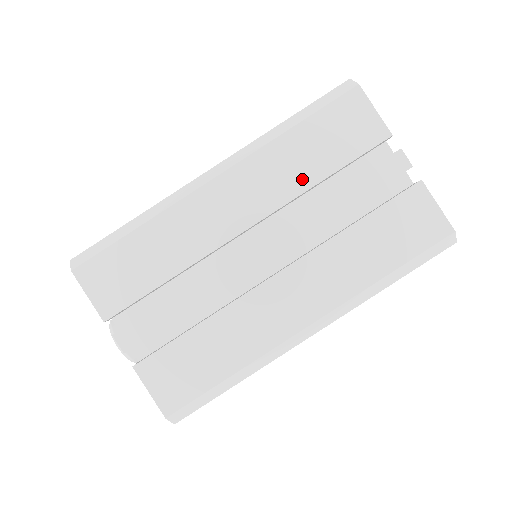
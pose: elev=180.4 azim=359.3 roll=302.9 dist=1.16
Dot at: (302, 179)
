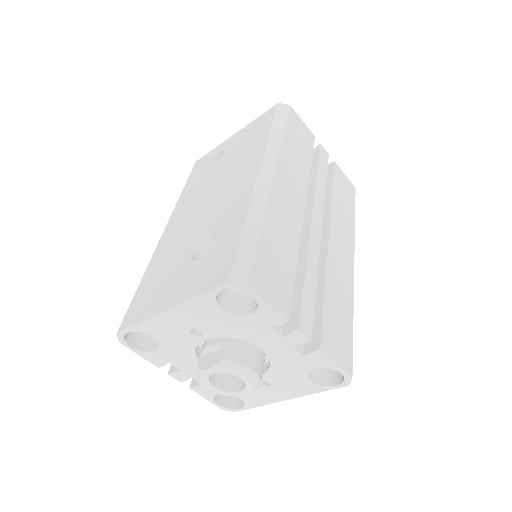
Dot at: (304, 168)
